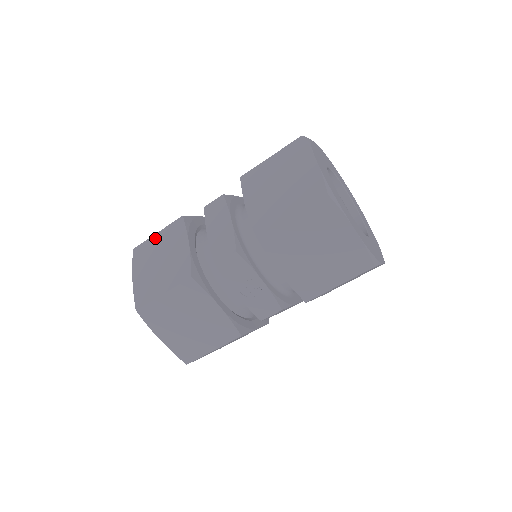
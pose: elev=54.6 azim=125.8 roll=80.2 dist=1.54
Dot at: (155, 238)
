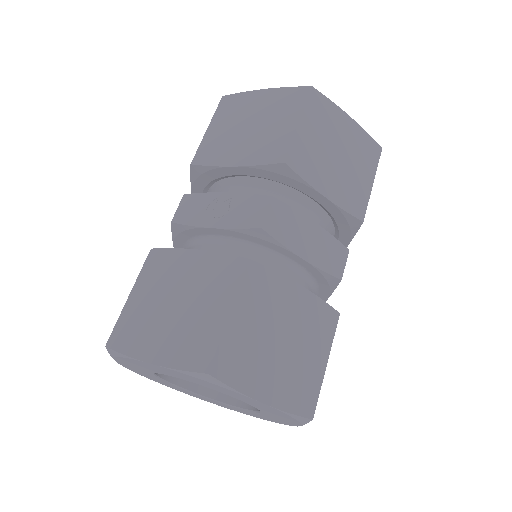
Dot at: occluded
